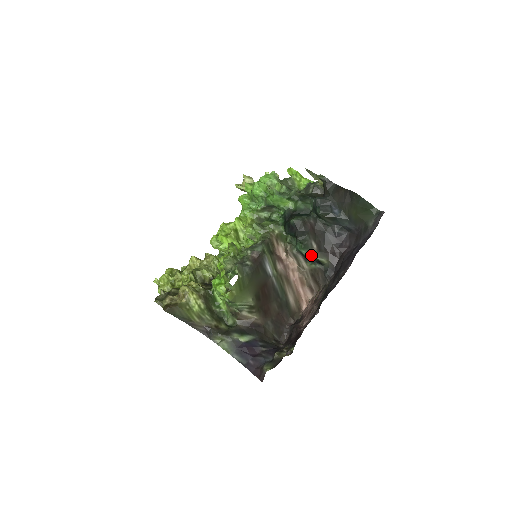
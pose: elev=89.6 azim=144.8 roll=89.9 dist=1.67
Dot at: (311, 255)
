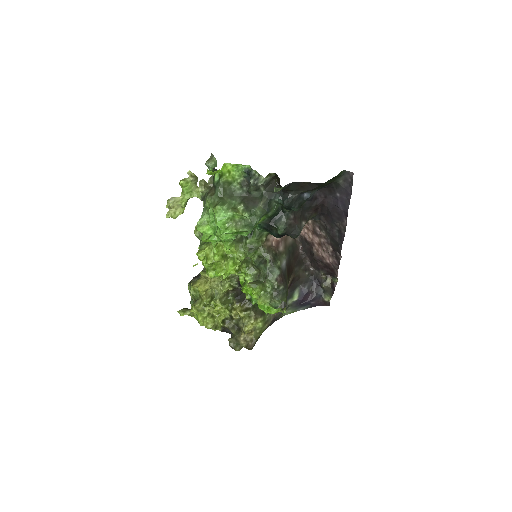
Dot at: occluded
